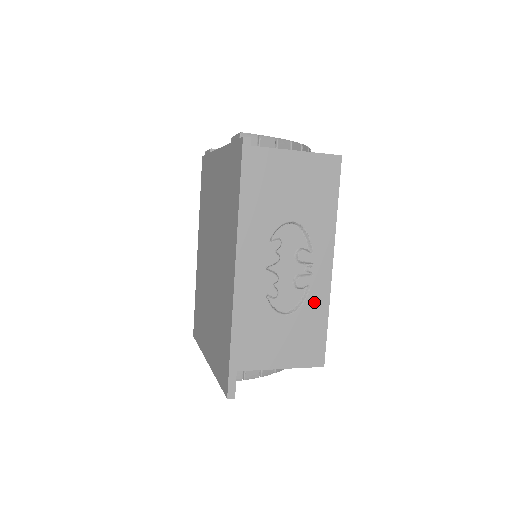
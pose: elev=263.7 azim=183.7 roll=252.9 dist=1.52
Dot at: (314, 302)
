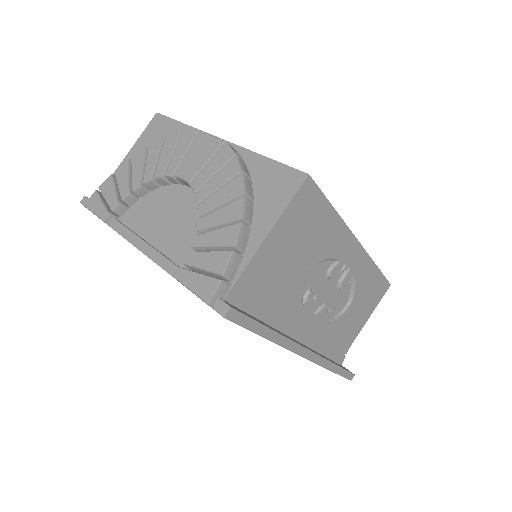
Dot at: (362, 276)
